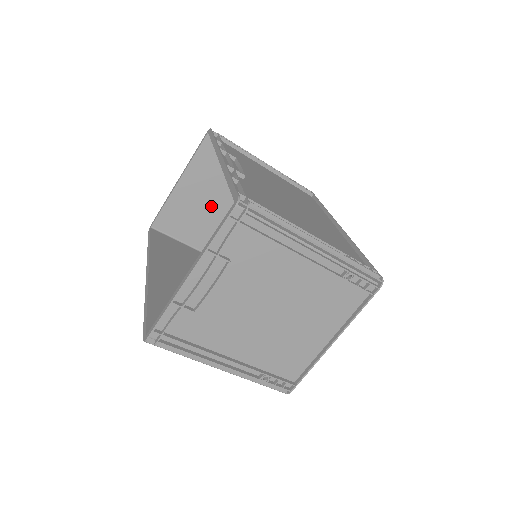
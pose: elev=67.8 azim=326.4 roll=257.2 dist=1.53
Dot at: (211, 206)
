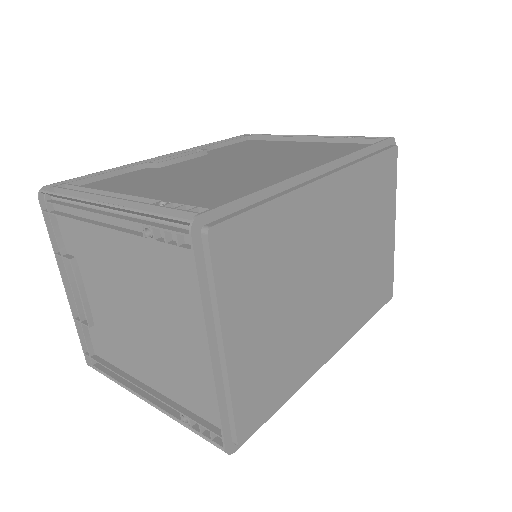
Dot at: occluded
